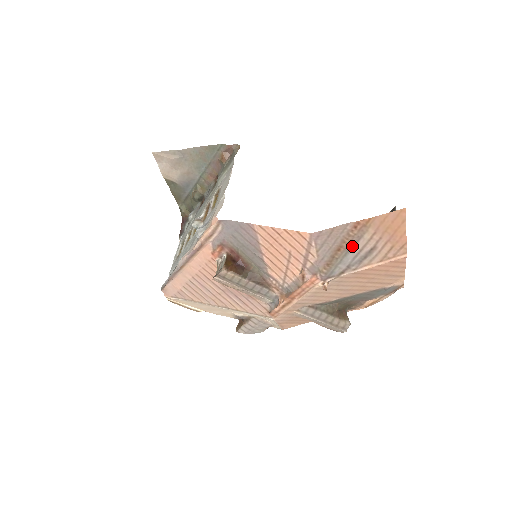
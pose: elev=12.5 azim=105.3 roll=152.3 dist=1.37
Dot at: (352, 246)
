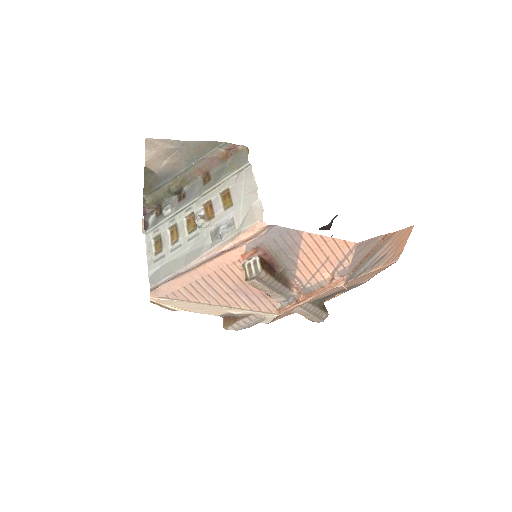
Dot at: (375, 253)
